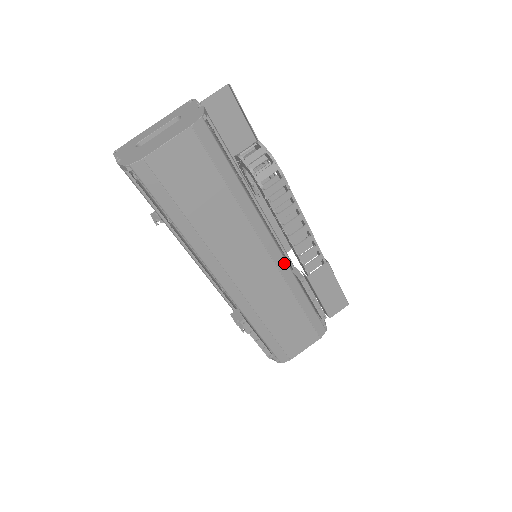
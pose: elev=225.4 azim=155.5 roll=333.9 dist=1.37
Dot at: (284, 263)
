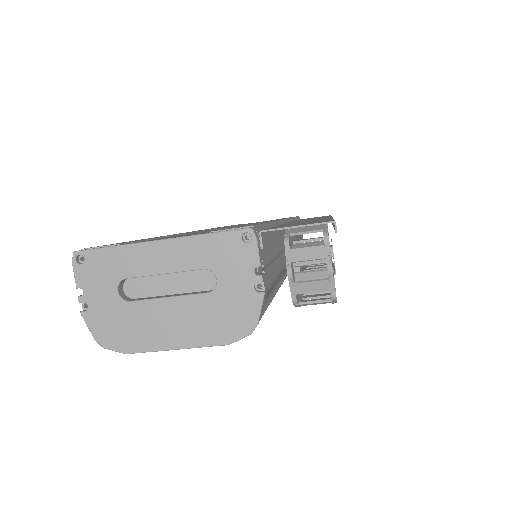
Dot at: occluded
